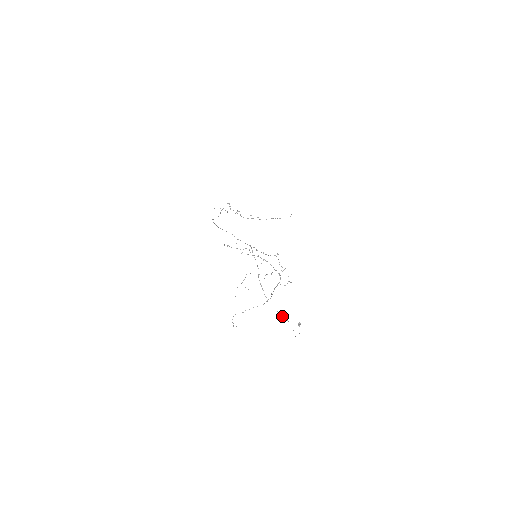
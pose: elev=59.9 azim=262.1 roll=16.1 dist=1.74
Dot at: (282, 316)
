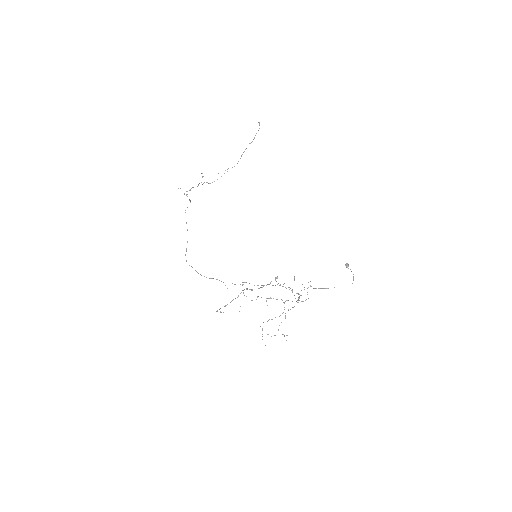
Dot at: occluded
